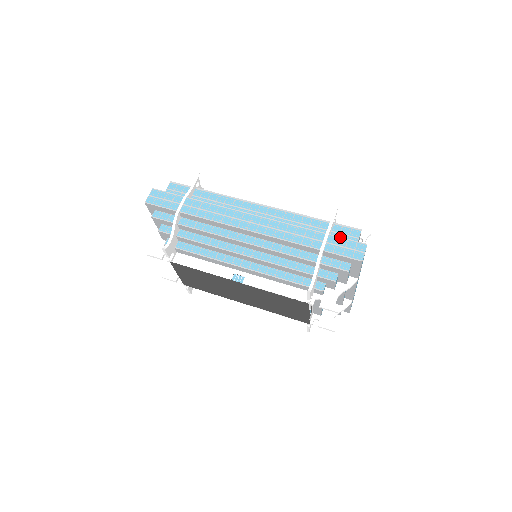
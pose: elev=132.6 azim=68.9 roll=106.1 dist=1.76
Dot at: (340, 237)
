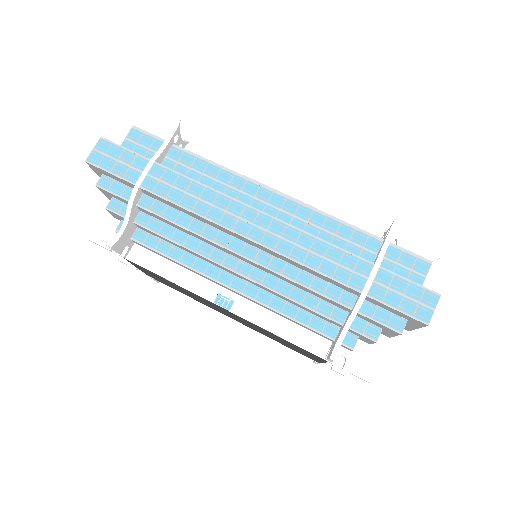
Dot at: (398, 275)
